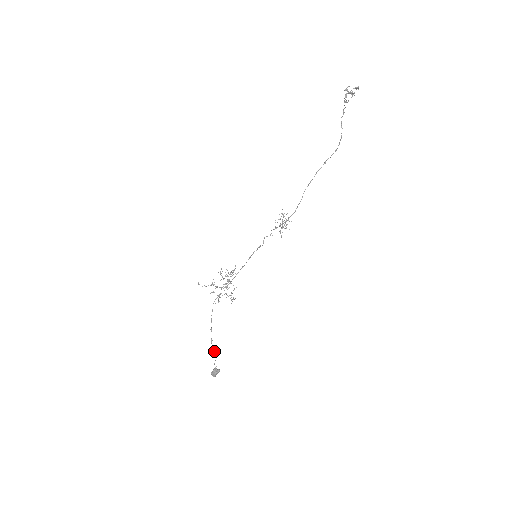
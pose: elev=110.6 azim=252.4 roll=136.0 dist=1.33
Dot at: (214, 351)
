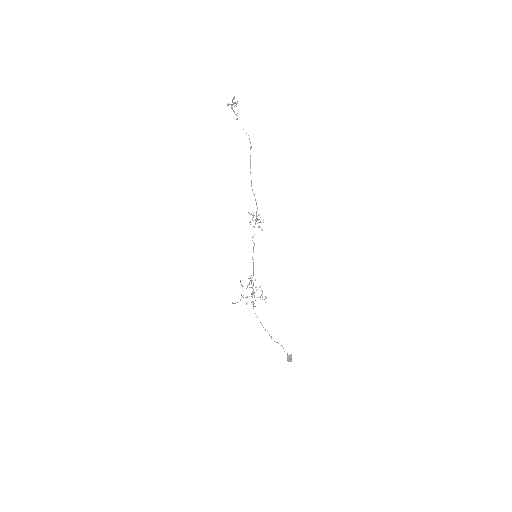
Dot at: occluded
